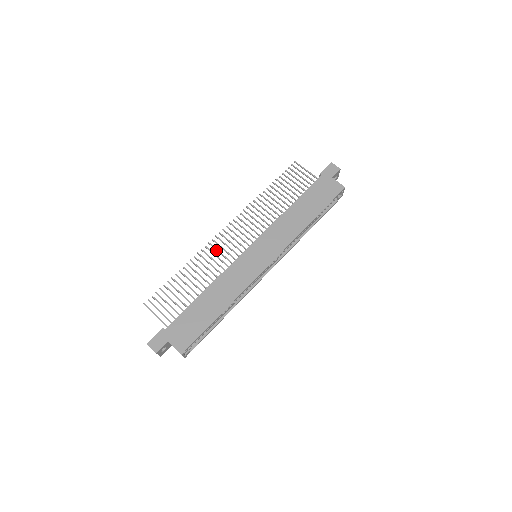
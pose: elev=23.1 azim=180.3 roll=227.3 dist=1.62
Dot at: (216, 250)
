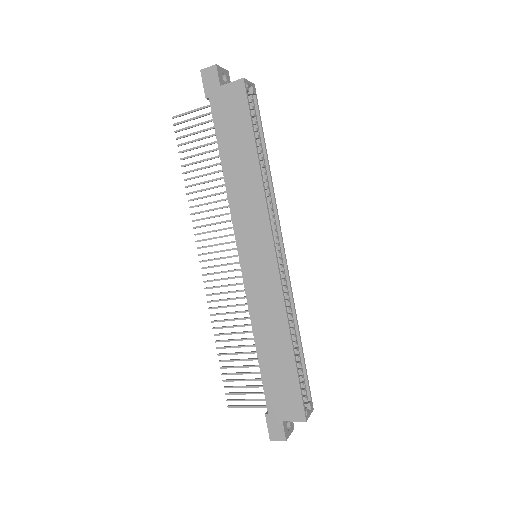
Dot at: occluded
